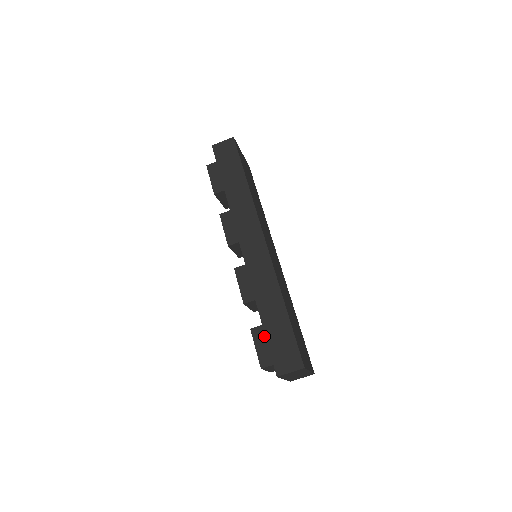
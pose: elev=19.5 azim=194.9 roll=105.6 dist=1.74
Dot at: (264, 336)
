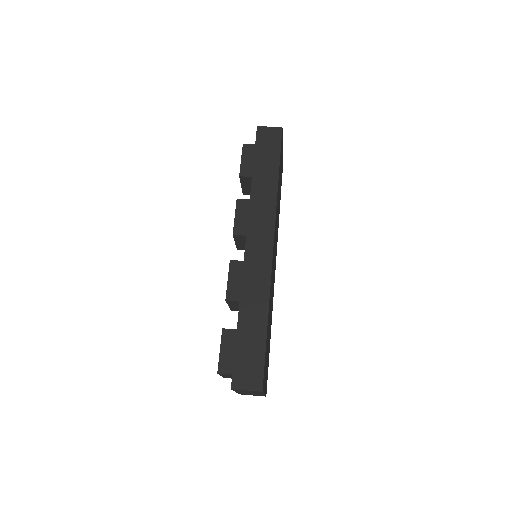
Dot at: (233, 341)
